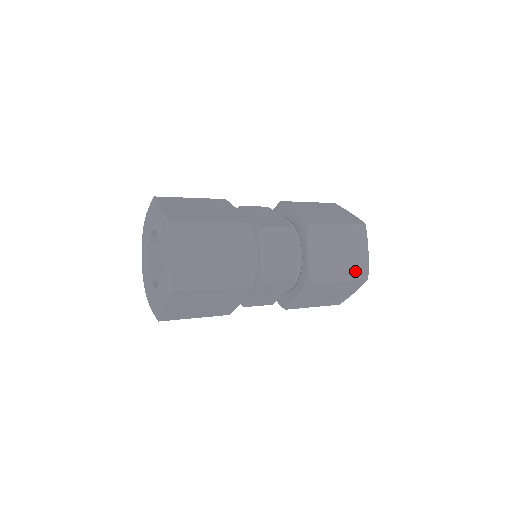
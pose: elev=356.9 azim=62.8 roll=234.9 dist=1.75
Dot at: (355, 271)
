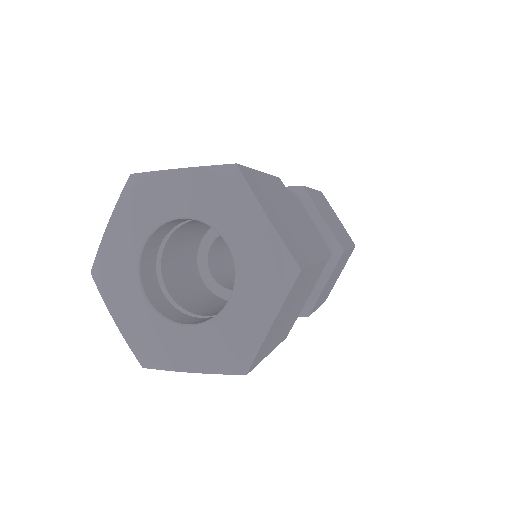
Dot at: occluded
